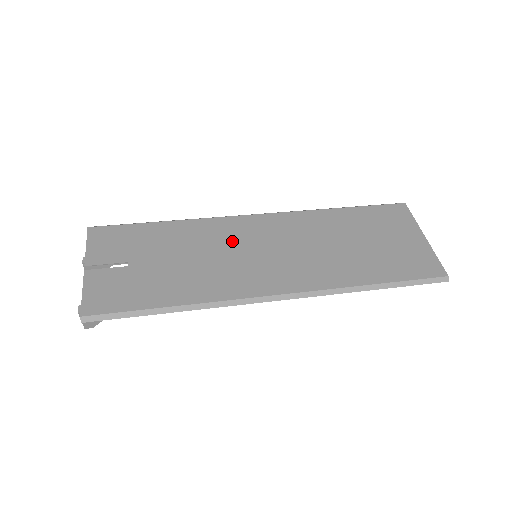
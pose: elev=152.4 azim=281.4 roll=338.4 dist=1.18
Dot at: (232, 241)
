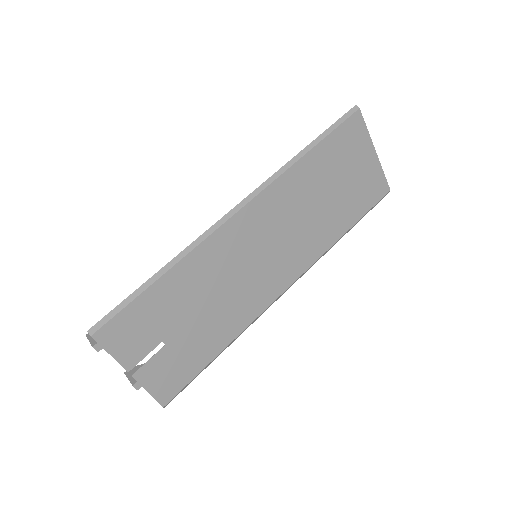
Dot at: (235, 258)
